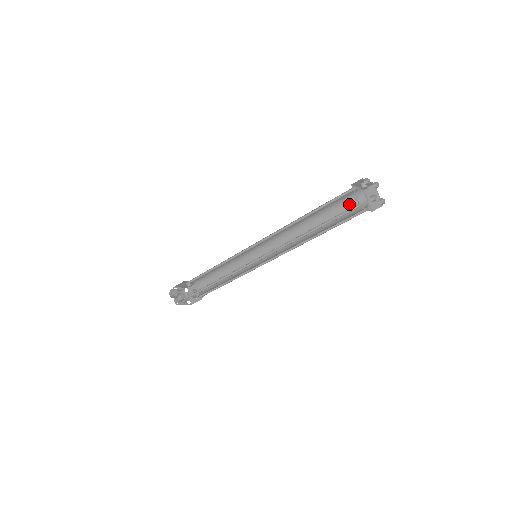
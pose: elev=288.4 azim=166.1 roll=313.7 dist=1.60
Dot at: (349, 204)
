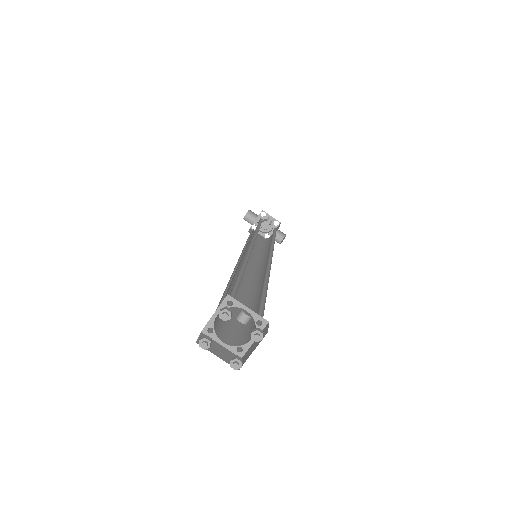
Dot at: occluded
